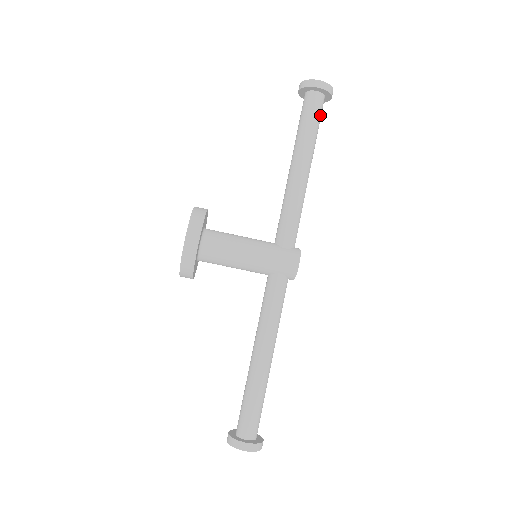
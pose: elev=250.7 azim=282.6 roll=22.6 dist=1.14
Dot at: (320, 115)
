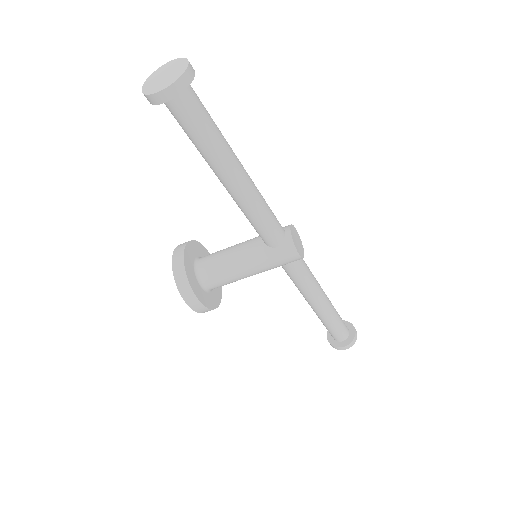
Dot at: (200, 111)
